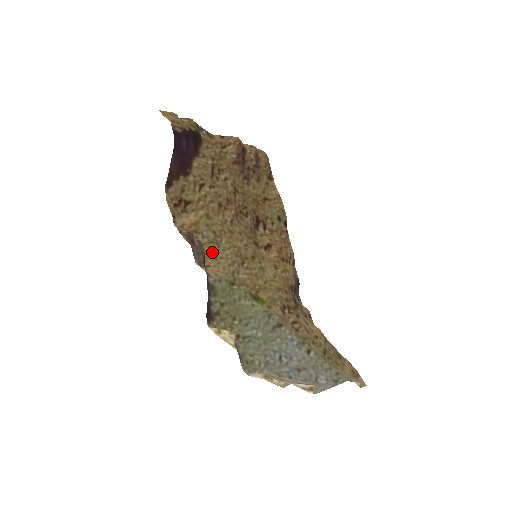
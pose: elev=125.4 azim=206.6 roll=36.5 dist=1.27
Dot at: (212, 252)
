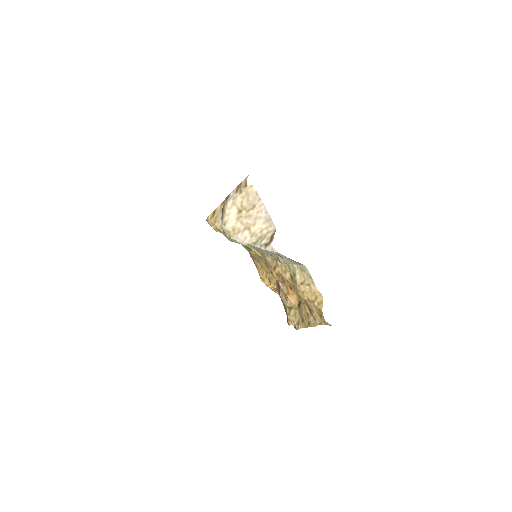
Dot at: occluded
